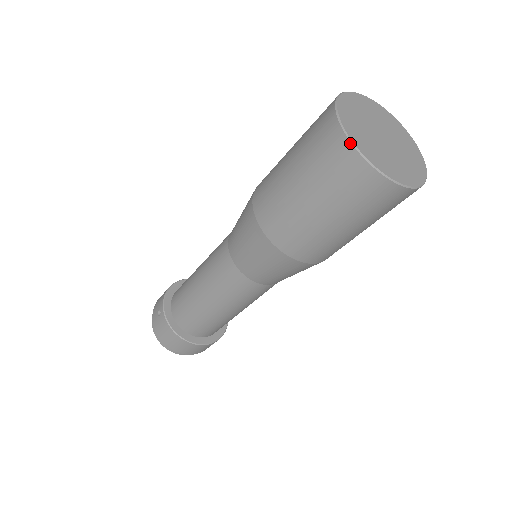
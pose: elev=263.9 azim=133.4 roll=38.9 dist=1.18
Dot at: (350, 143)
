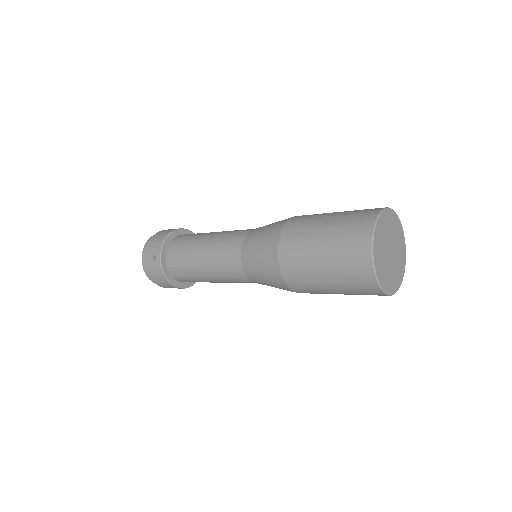
Dot at: (373, 270)
